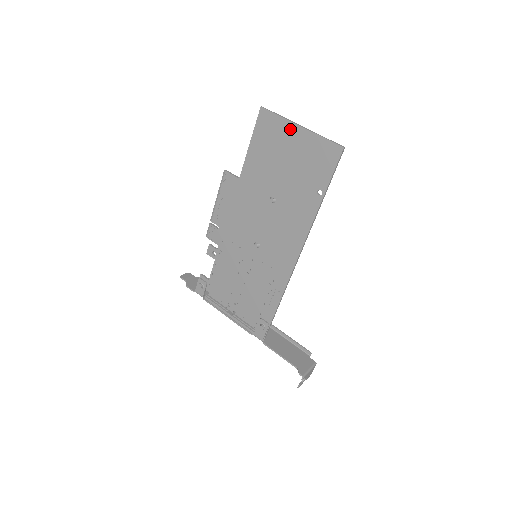
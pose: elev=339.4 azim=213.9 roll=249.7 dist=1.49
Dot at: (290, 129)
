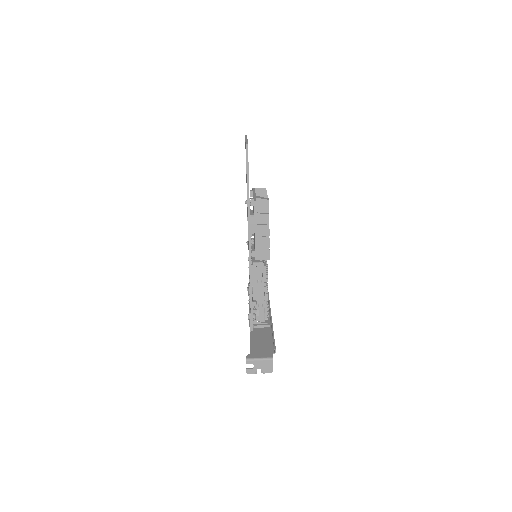
Dot at: occluded
